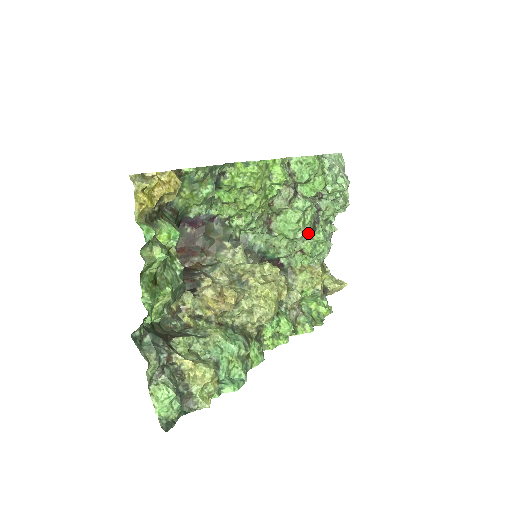
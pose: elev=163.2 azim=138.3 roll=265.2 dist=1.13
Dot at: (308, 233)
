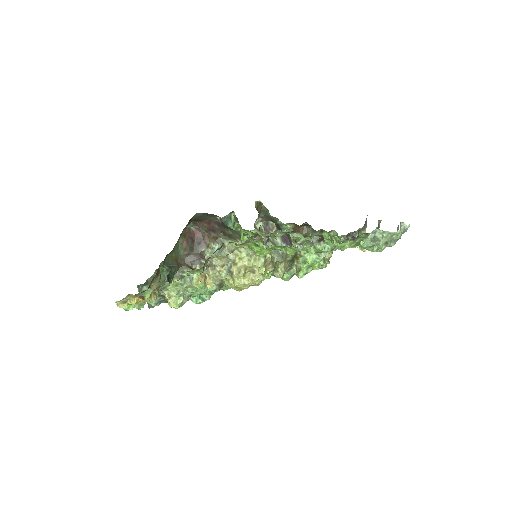
Dot at: occluded
